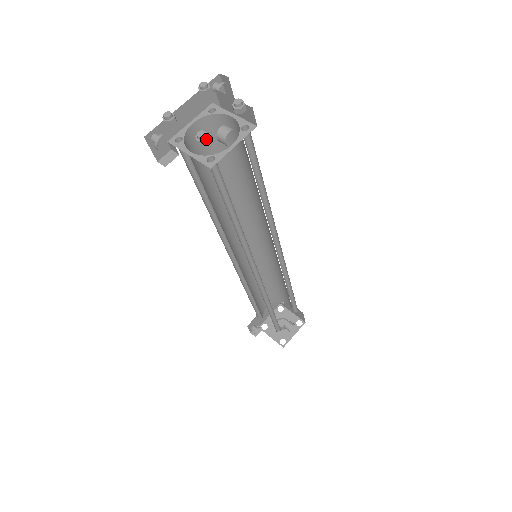
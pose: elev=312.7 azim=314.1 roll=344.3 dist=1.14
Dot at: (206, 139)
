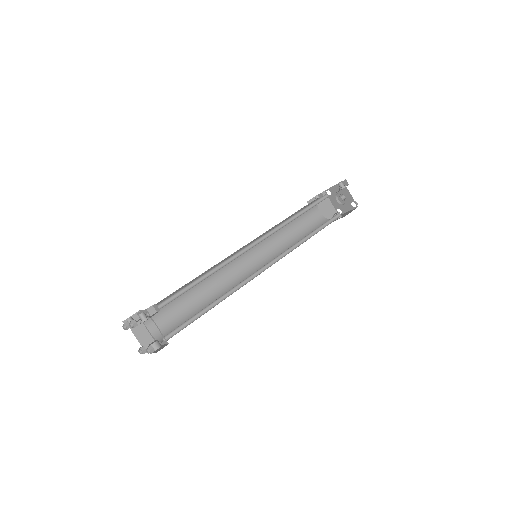
Dot at: occluded
